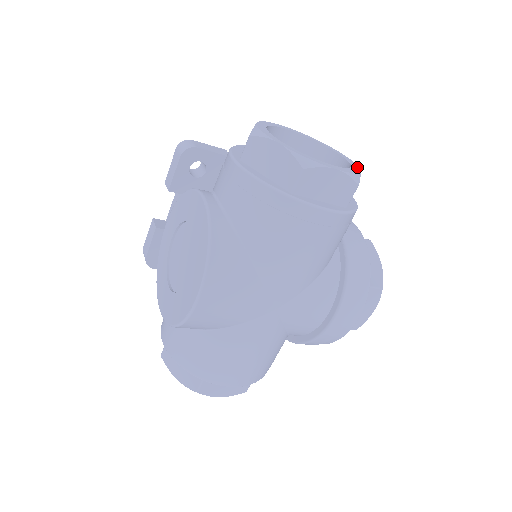
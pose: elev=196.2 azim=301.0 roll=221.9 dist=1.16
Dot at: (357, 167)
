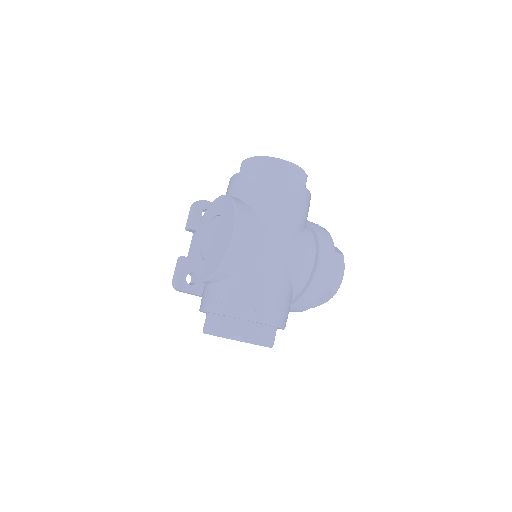
Dot at: occluded
